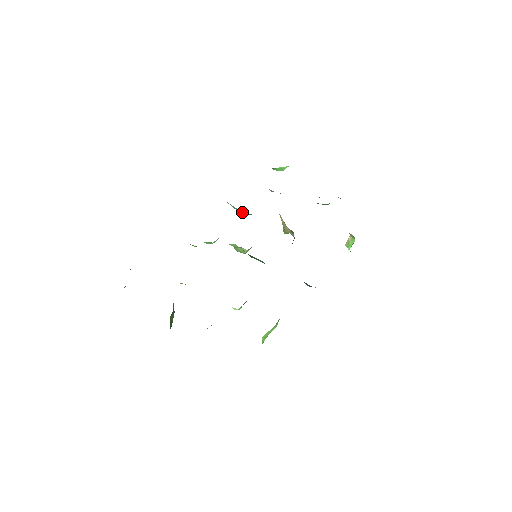
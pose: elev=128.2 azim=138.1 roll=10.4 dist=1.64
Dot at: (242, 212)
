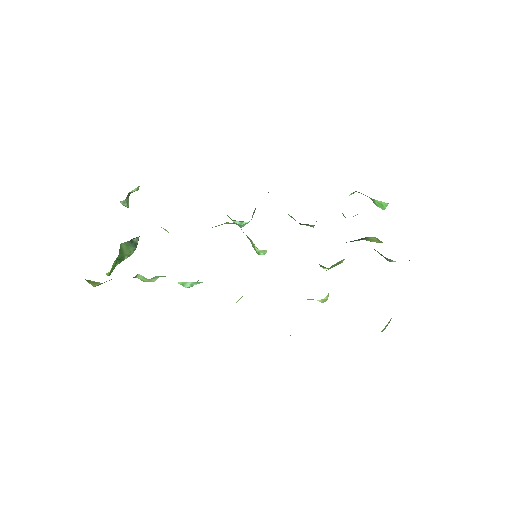
Dot at: occluded
